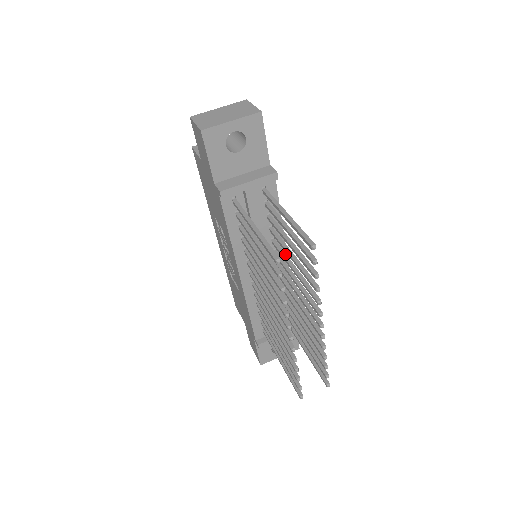
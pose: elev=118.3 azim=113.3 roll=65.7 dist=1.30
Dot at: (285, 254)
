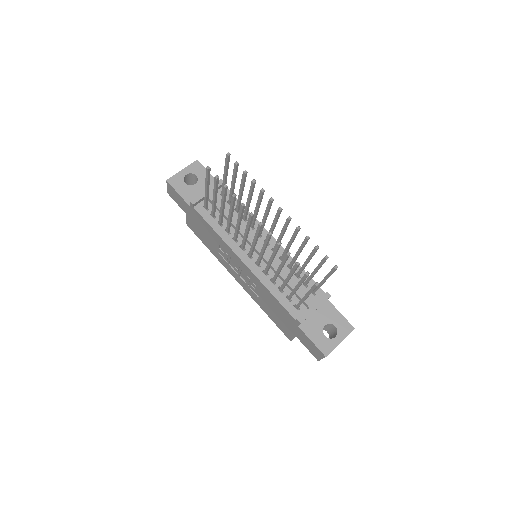
Dot at: occluded
